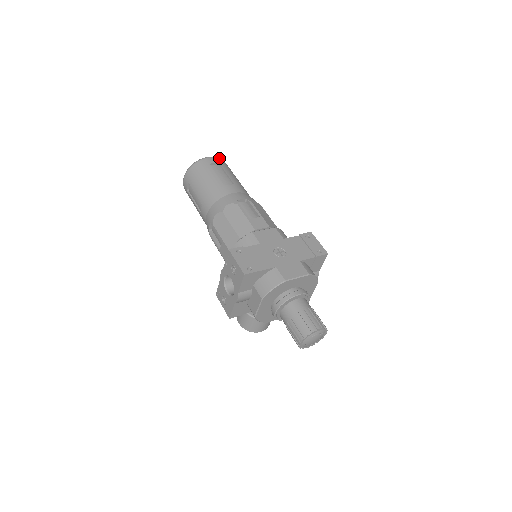
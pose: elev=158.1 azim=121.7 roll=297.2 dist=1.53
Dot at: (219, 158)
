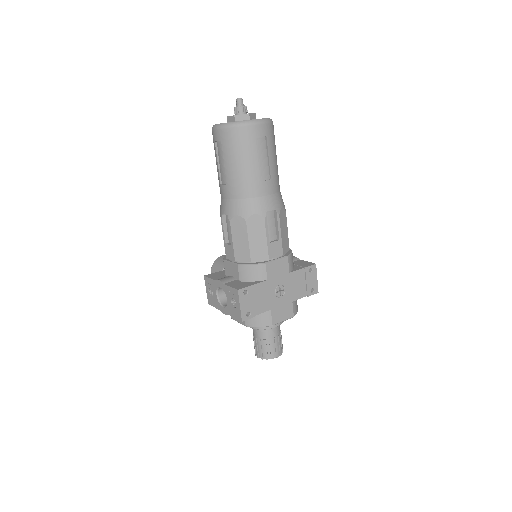
Dot at: (269, 122)
